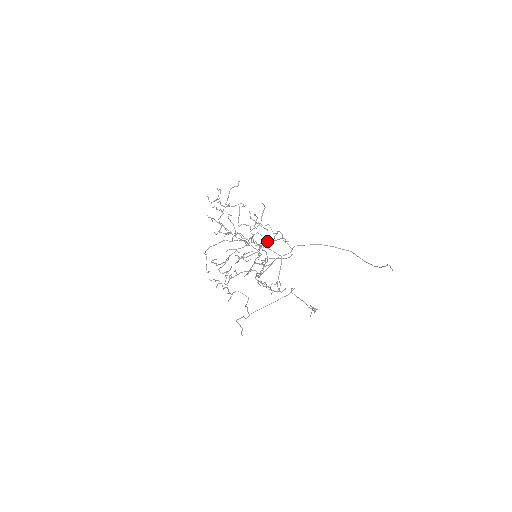
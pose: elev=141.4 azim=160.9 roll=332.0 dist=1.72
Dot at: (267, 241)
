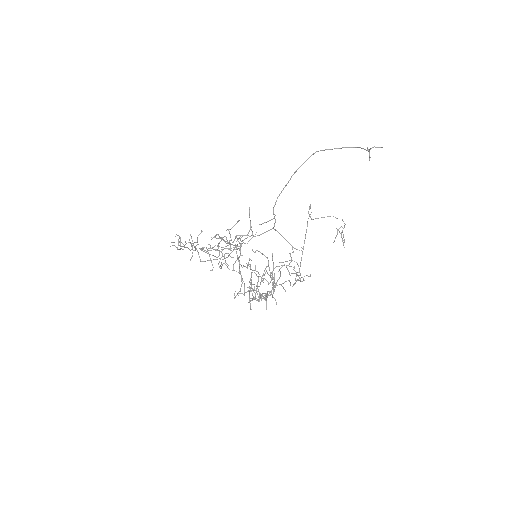
Dot at: occluded
